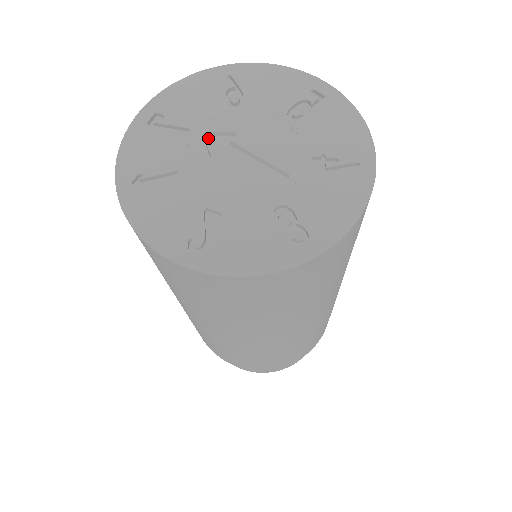
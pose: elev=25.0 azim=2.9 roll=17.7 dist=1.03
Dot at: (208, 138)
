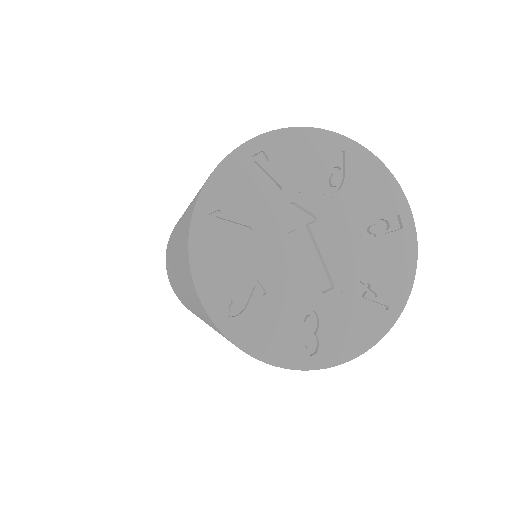
Dot at: (292, 206)
